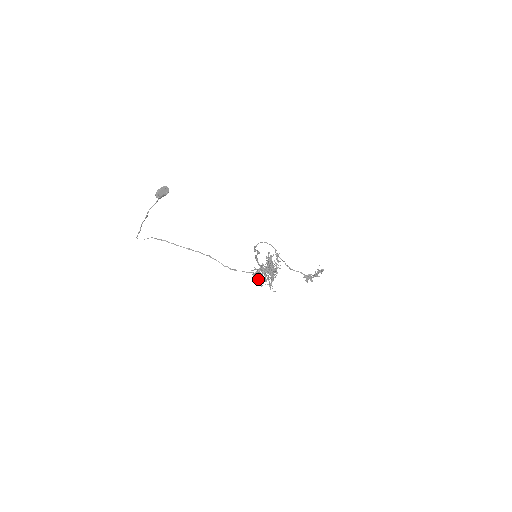
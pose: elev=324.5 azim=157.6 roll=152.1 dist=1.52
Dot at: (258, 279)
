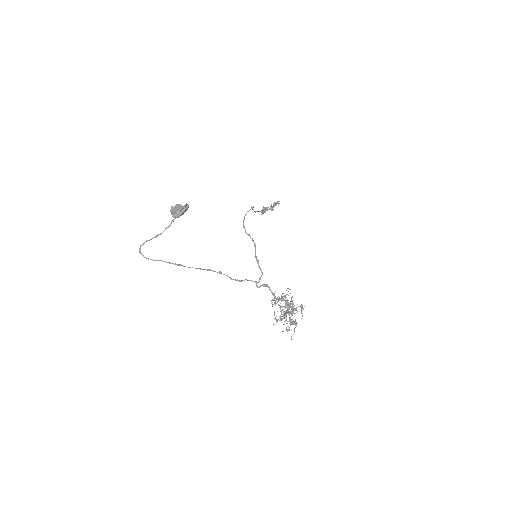
Dot at: (277, 321)
